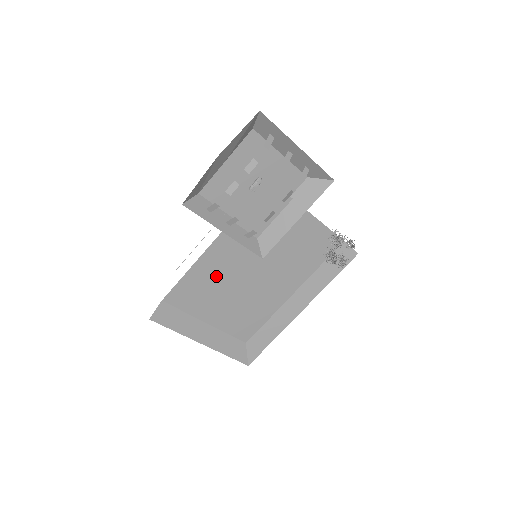
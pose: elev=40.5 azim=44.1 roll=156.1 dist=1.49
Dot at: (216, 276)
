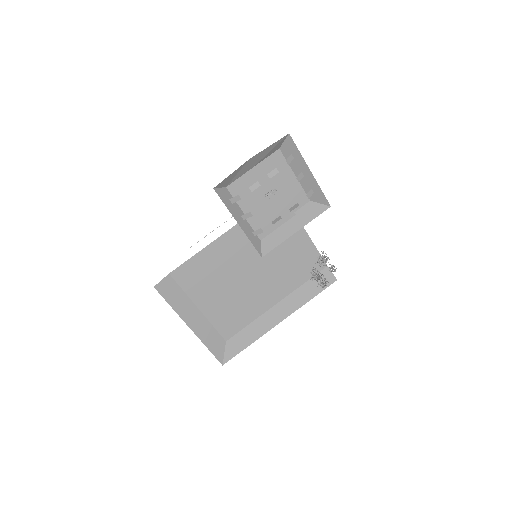
Dot at: (219, 265)
